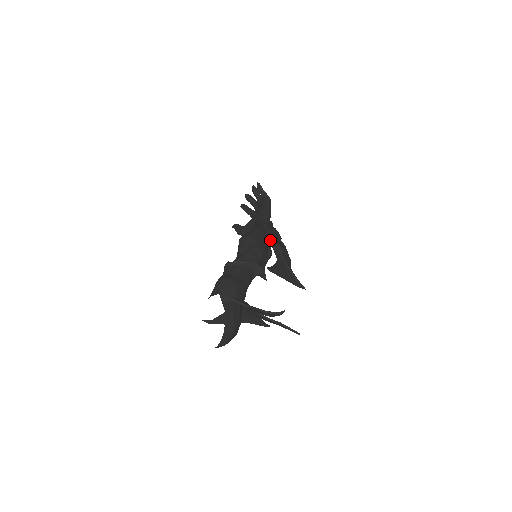
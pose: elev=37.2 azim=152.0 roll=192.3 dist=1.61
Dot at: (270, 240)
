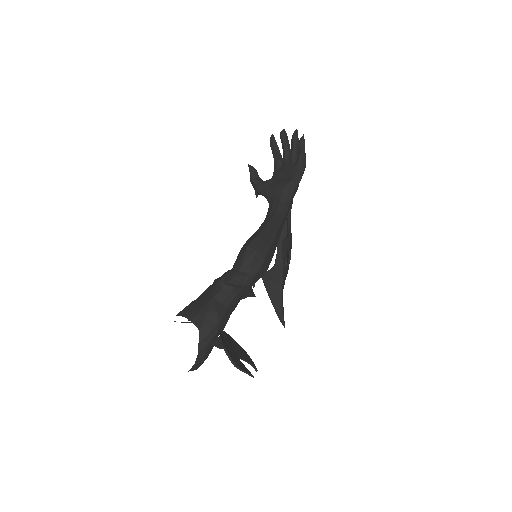
Dot at: occluded
